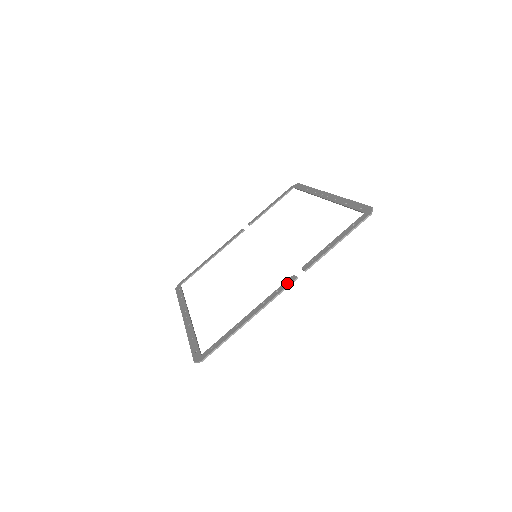
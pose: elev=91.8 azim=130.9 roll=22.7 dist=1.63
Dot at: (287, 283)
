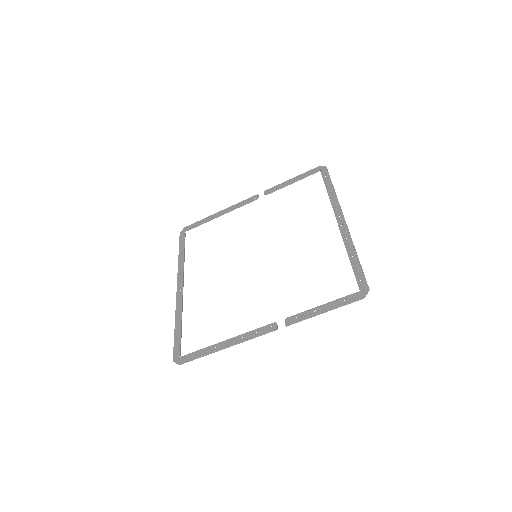
Dot at: (267, 329)
